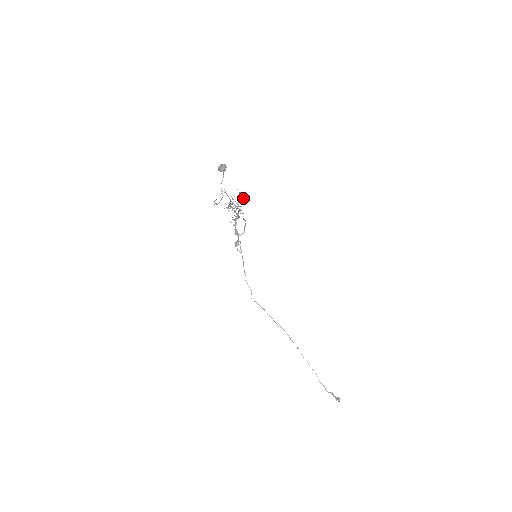
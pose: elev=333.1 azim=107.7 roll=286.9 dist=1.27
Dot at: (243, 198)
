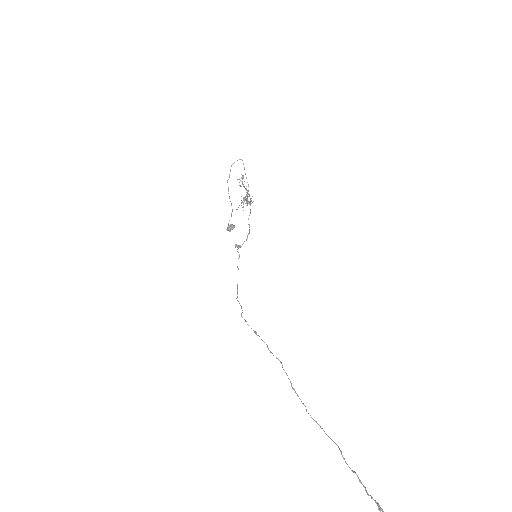
Dot at: occluded
